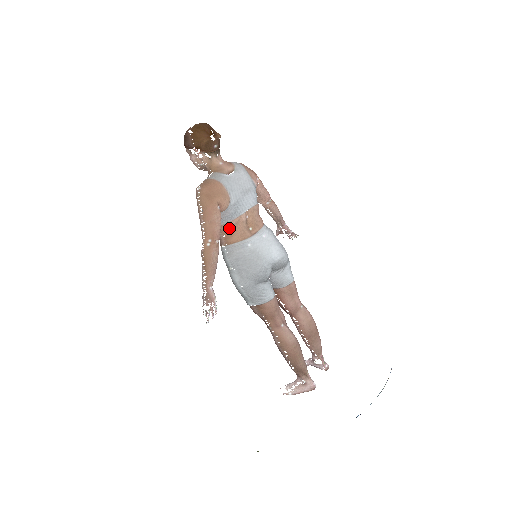
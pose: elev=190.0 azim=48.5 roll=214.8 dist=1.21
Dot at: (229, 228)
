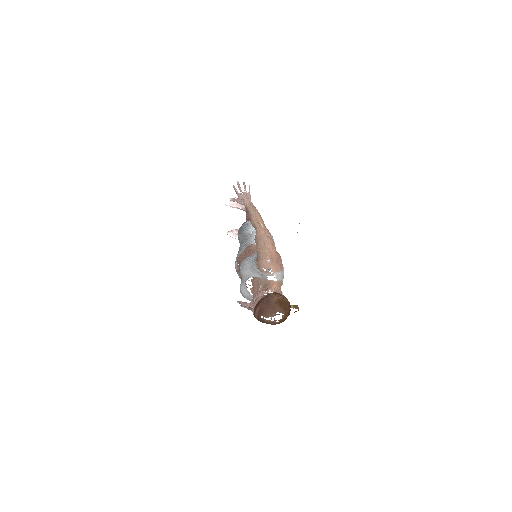
Dot at: occluded
